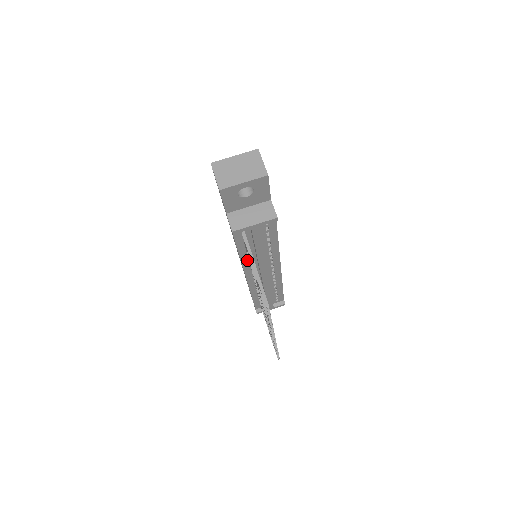
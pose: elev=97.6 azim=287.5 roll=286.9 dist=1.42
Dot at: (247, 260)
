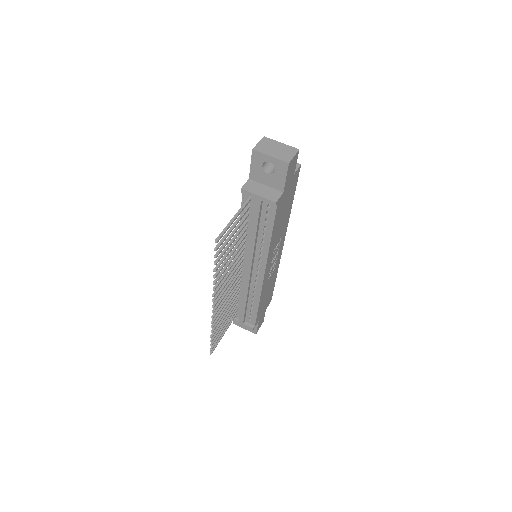
Dot at: occluded
